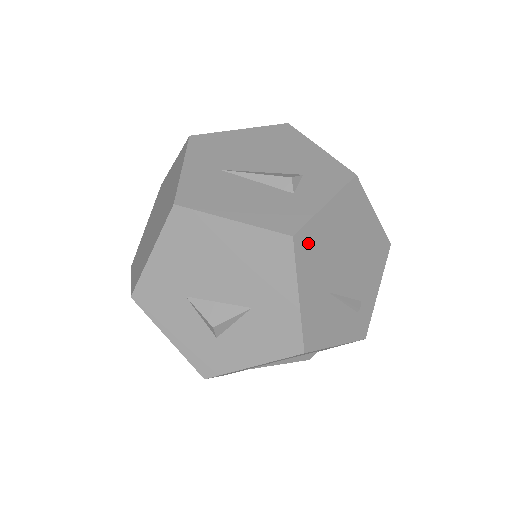
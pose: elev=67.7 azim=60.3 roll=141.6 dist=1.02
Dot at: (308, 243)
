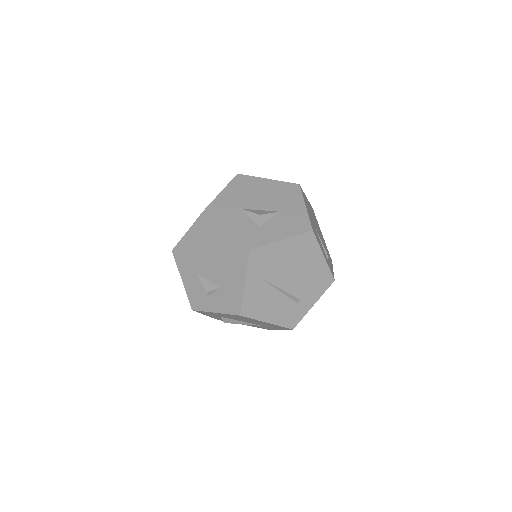
Dot at: (304, 196)
